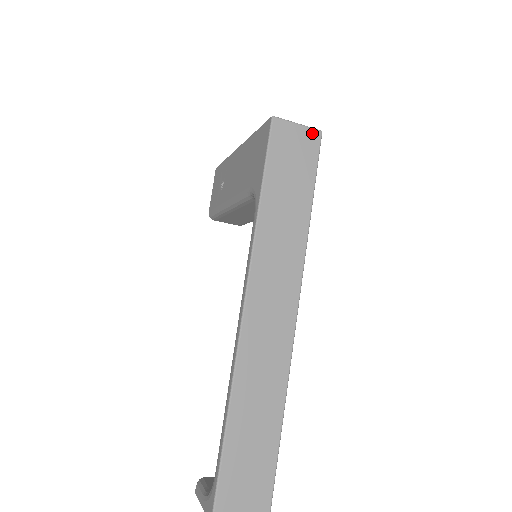
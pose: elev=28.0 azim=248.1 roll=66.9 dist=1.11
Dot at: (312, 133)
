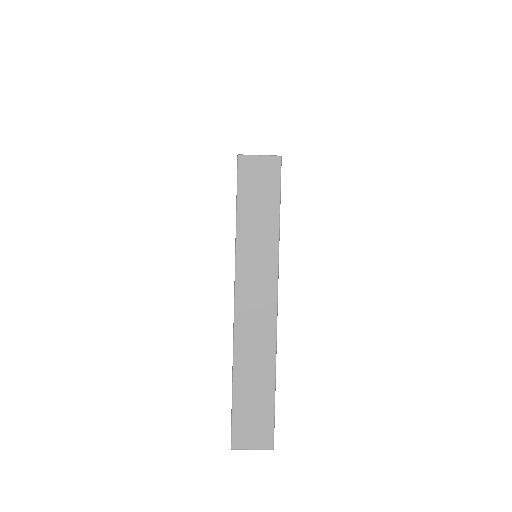
Dot at: (272, 160)
